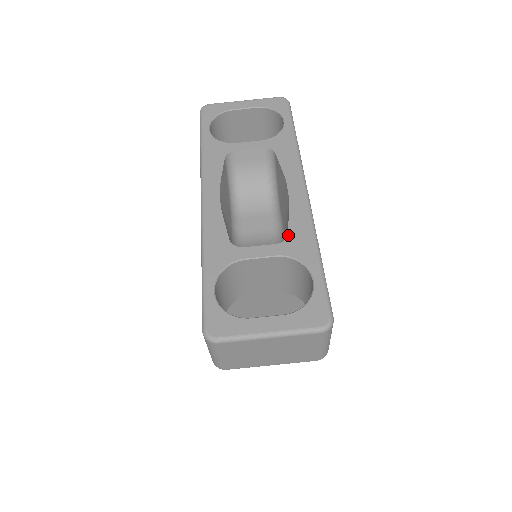
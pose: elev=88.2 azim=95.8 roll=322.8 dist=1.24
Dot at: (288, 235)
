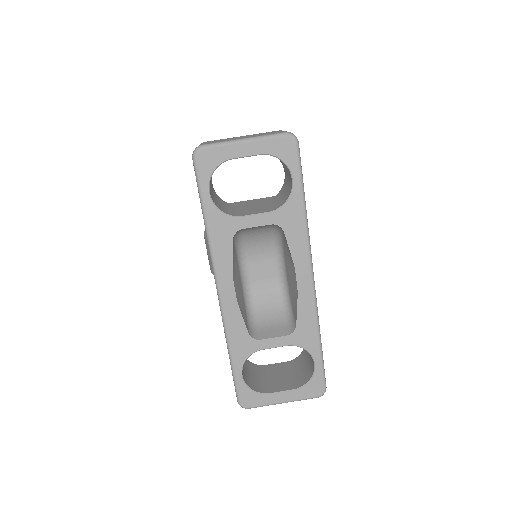
Dot at: (296, 327)
